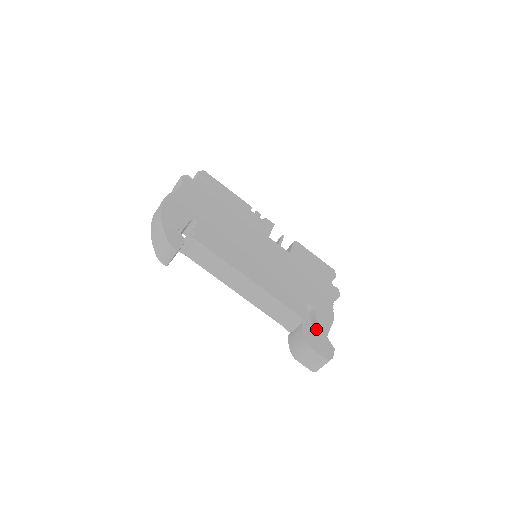
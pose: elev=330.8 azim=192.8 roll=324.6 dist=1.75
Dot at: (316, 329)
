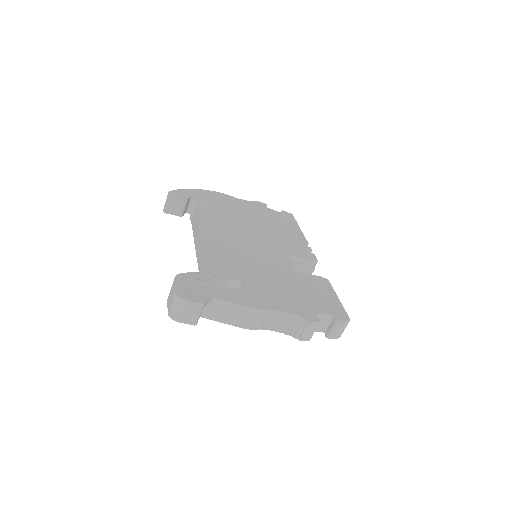
Dot at: occluded
